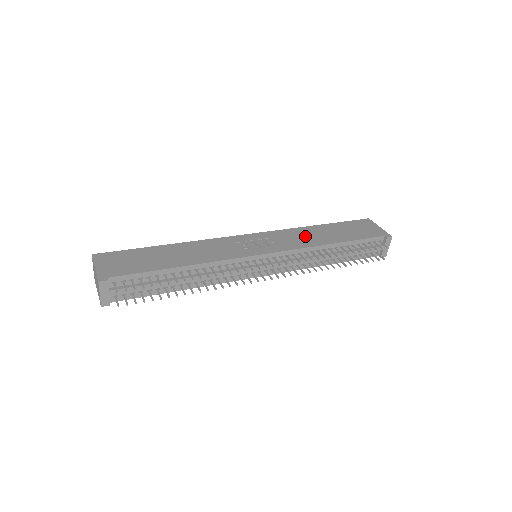
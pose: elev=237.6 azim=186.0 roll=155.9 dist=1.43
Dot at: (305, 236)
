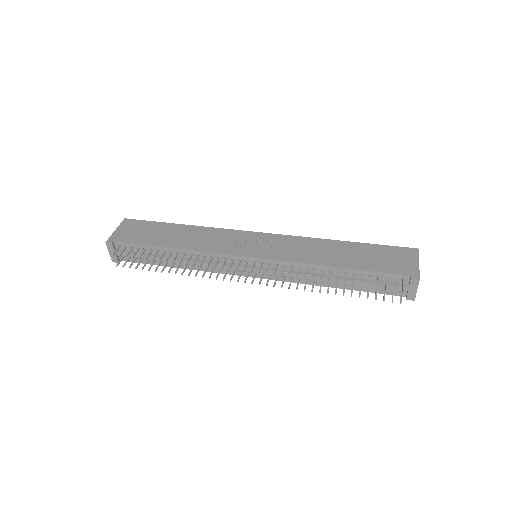
Dot at: (313, 250)
